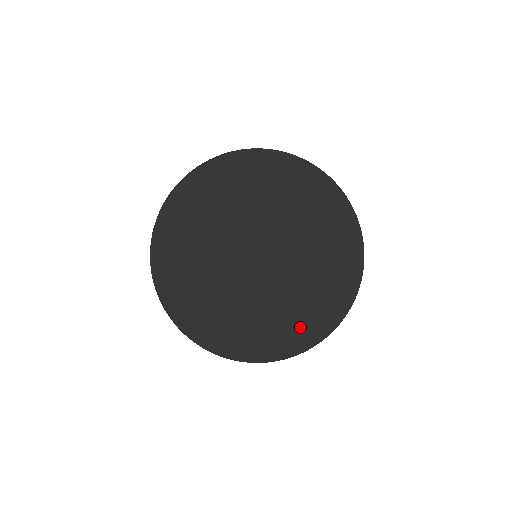
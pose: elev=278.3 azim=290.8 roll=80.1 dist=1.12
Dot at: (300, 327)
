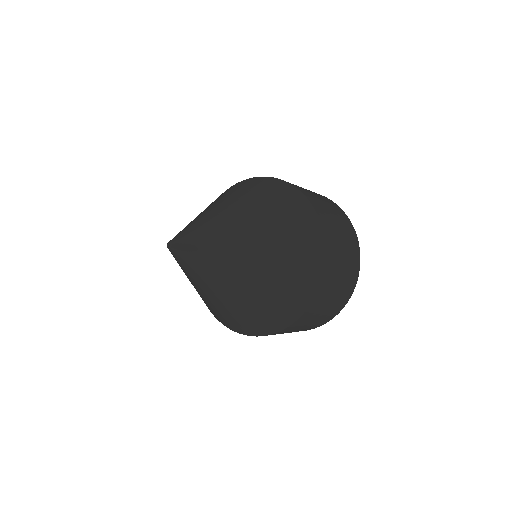
Dot at: (235, 313)
